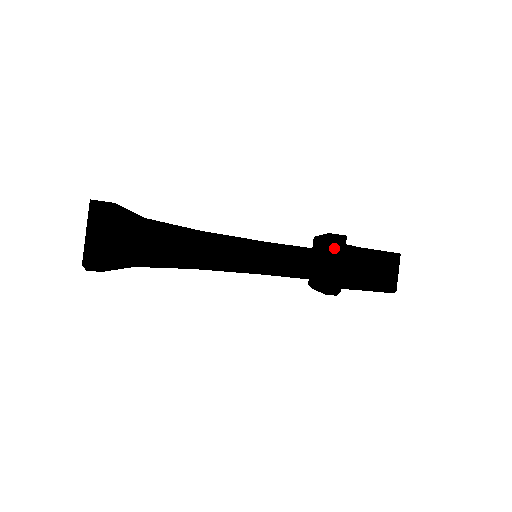
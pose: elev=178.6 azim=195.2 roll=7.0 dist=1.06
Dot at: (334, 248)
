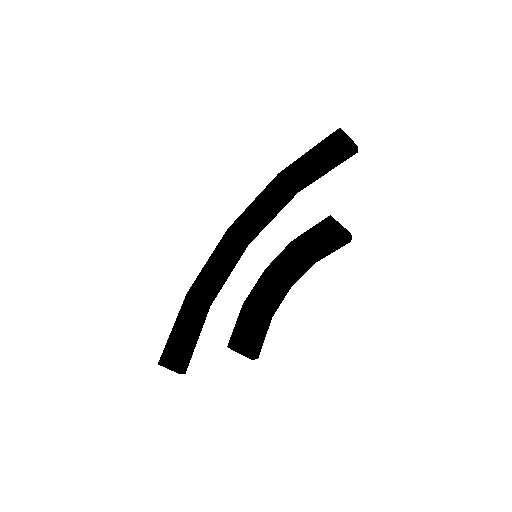
Dot at: (236, 349)
